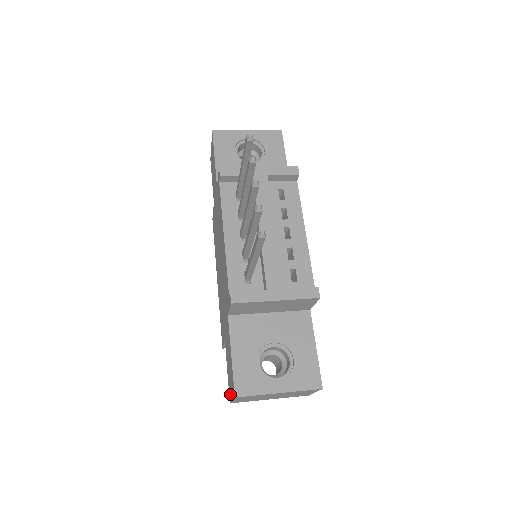
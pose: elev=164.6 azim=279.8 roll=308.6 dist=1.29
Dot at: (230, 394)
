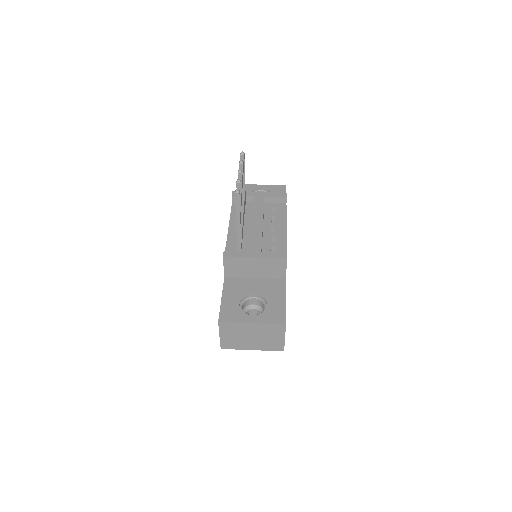
Dot at: occluded
